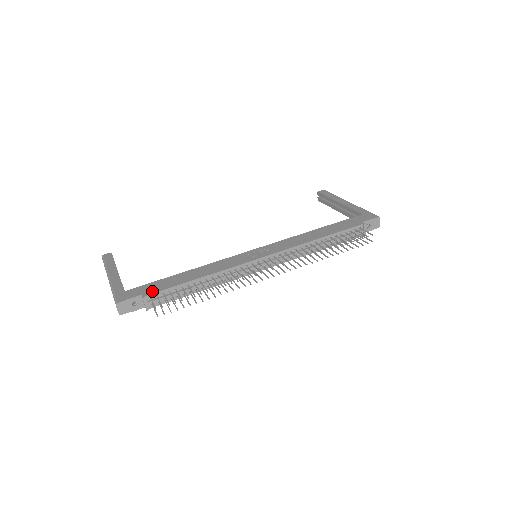
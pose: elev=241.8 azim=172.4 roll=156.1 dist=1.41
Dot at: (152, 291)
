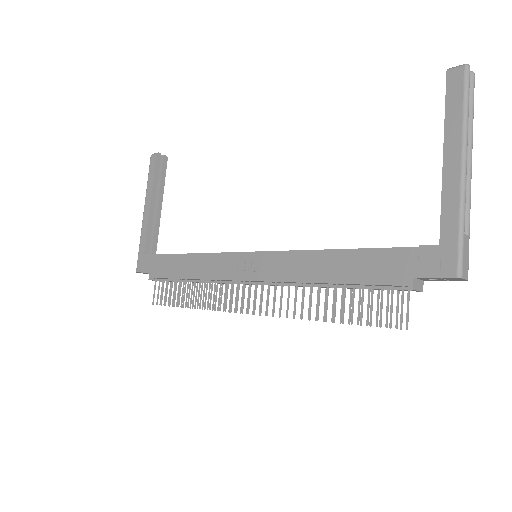
Dot at: (155, 273)
